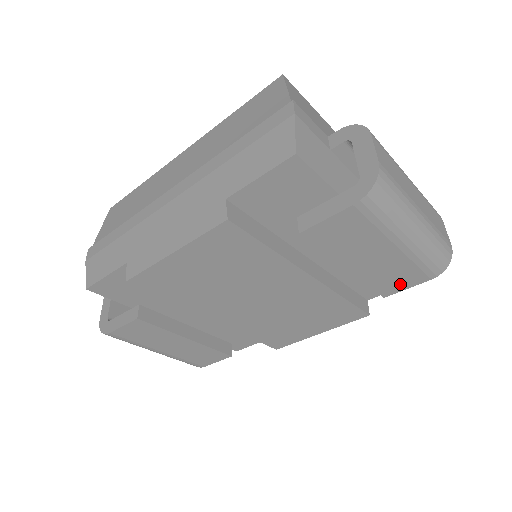
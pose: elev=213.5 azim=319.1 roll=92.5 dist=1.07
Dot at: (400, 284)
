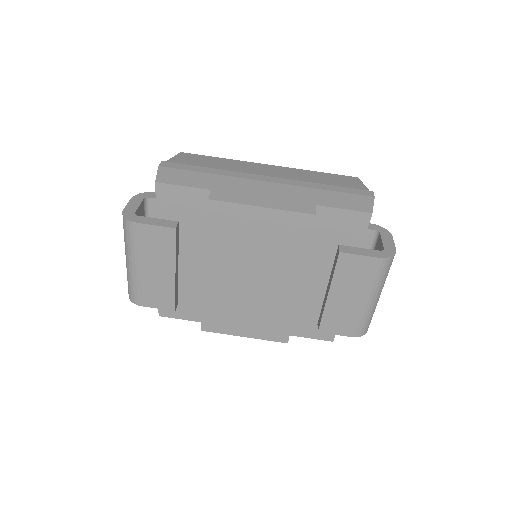
Dot at: (336, 328)
